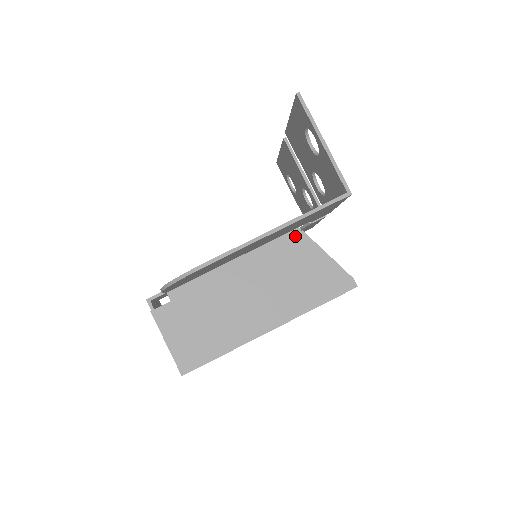
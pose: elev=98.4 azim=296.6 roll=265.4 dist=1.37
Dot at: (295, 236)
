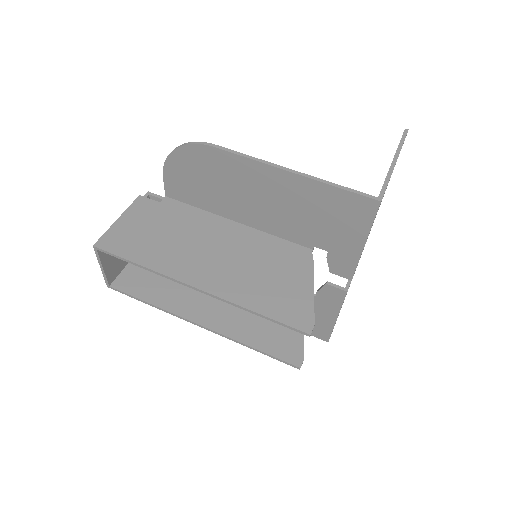
Dot at: (302, 252)
